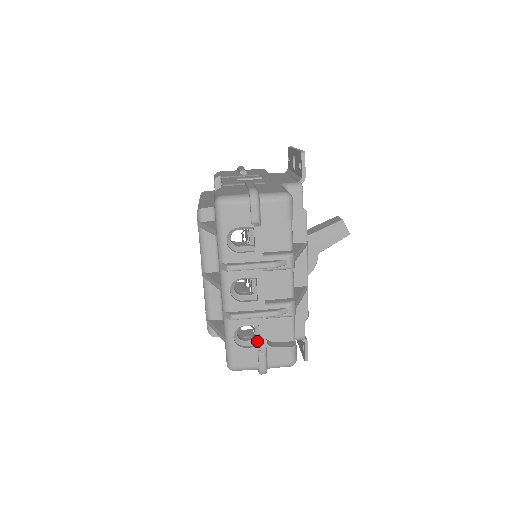
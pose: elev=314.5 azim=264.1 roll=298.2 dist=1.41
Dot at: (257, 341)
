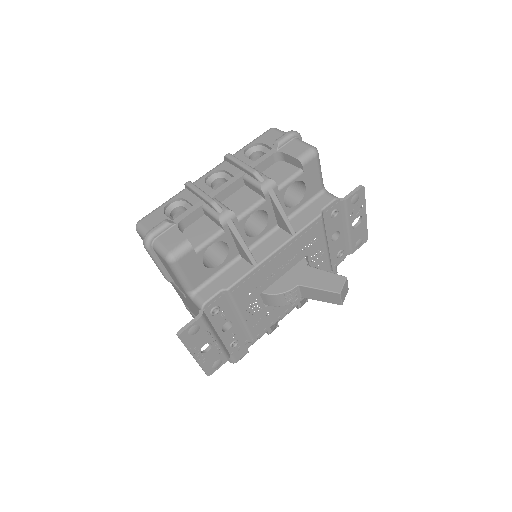
Dot at: occluded
